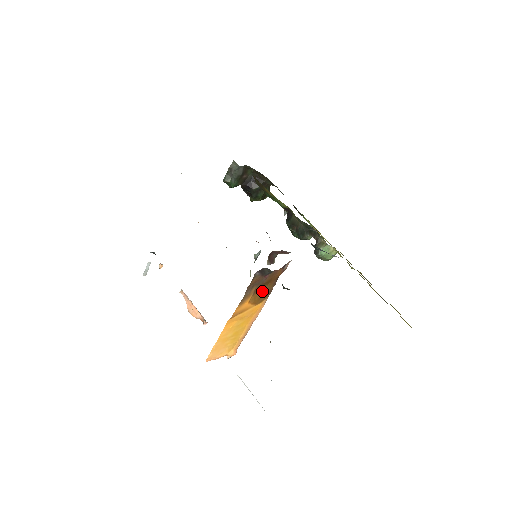
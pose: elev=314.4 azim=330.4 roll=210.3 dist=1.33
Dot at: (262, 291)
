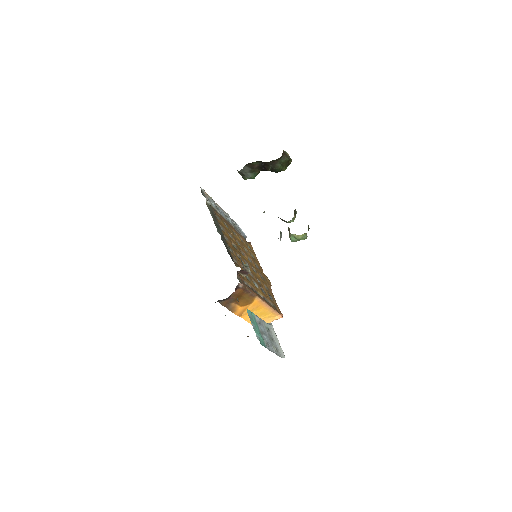
Dot at: (243, 299)
